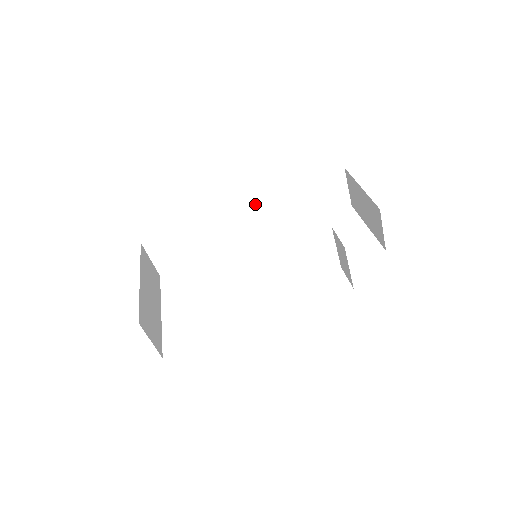
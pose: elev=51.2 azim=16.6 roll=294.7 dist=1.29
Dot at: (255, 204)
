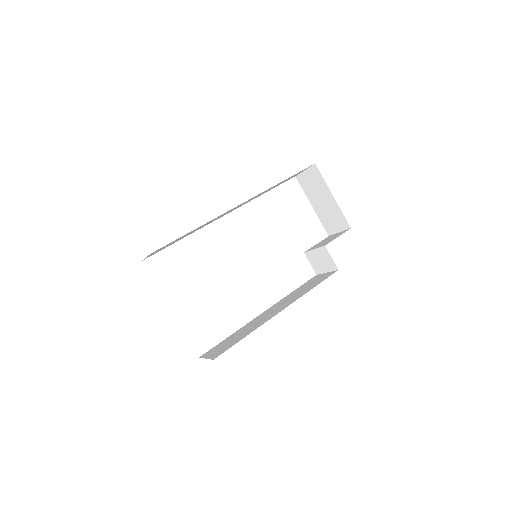
Dot at: occluded
